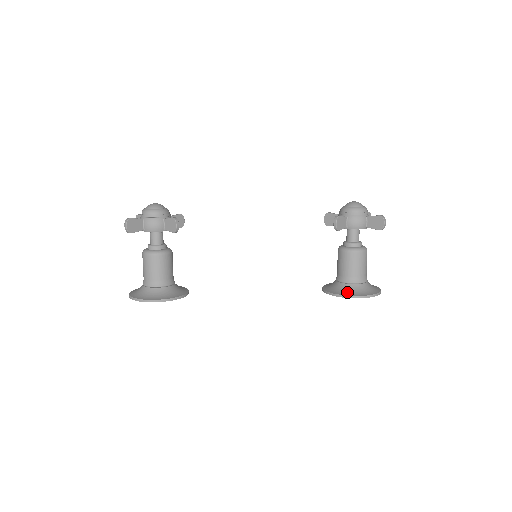
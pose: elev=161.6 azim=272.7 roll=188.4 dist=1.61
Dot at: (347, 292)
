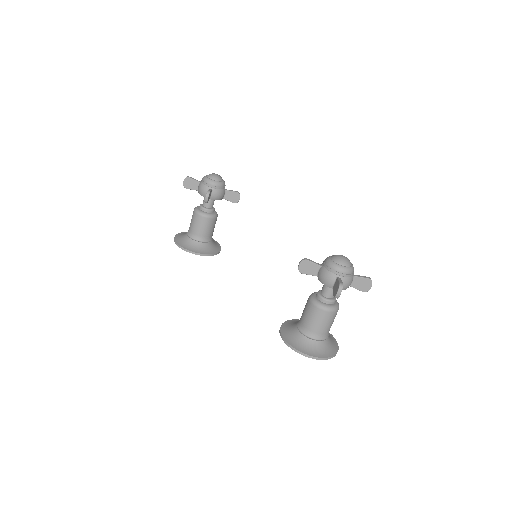
Dot at: (288, 334)
